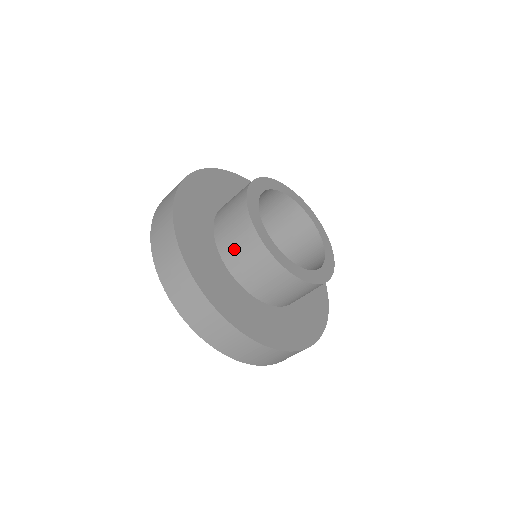
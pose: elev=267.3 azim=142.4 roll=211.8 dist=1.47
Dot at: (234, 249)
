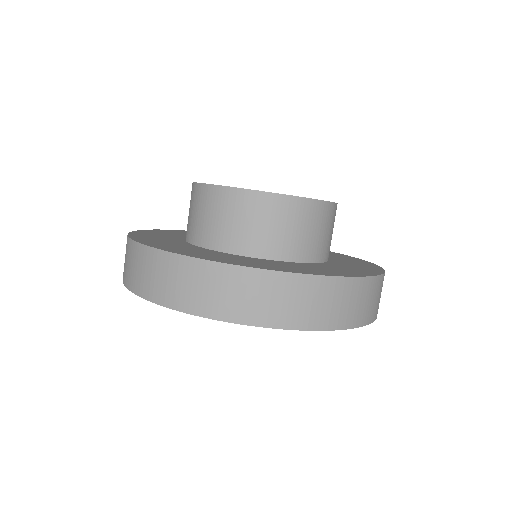
Dot at: (222, 228)
